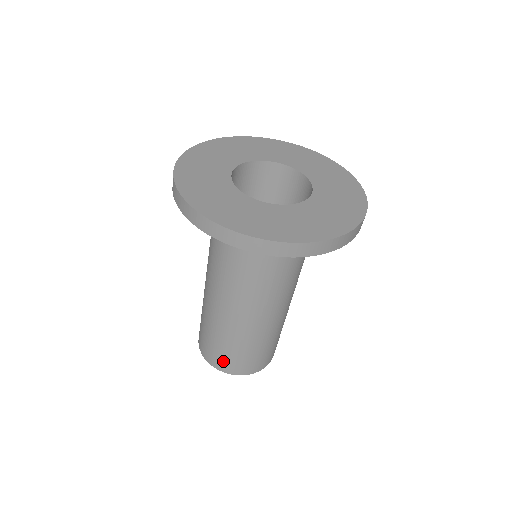
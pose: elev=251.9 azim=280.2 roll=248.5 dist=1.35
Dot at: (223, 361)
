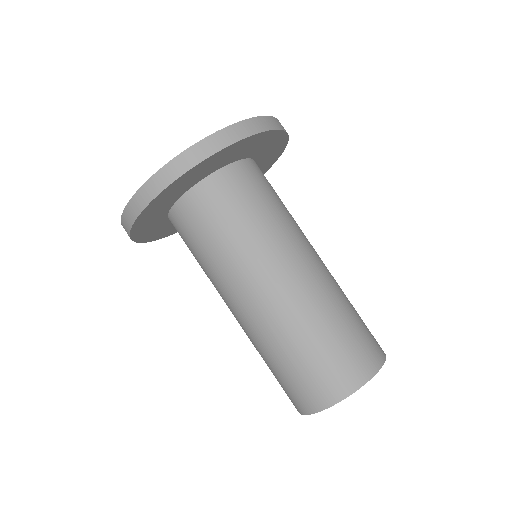
Dot at: (335, 376)
